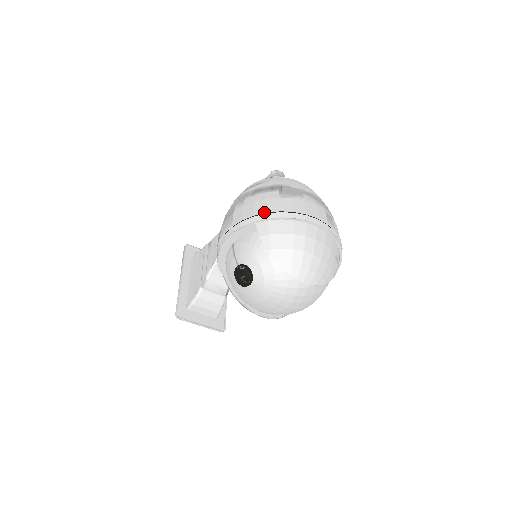
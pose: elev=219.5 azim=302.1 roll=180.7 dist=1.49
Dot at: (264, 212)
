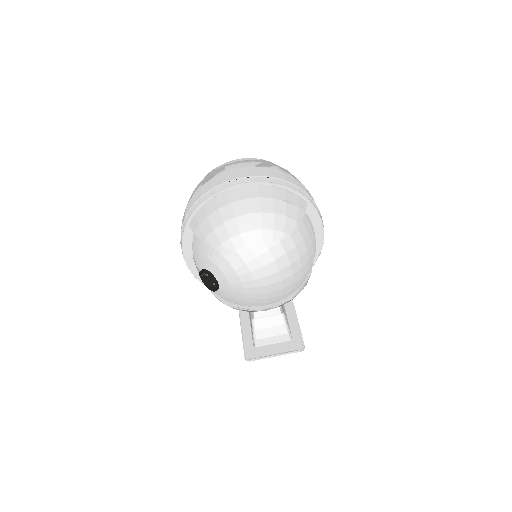
Dot at: (189, 209)
